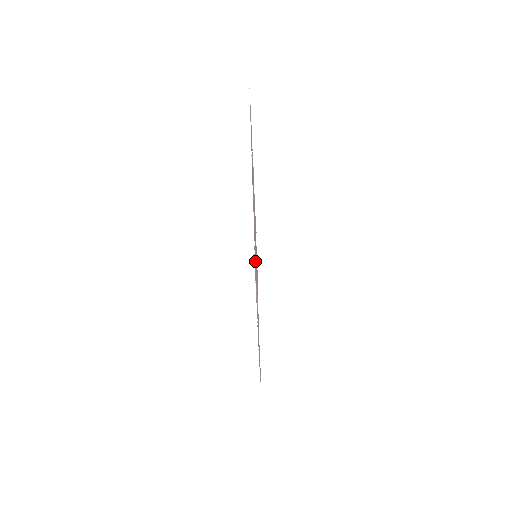
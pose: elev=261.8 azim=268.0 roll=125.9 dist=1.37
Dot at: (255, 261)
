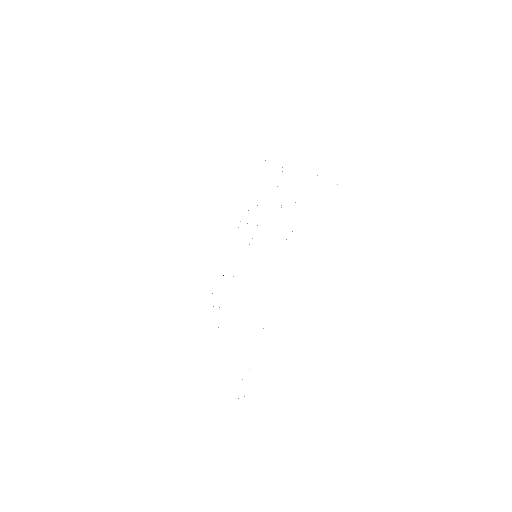
Dot at: occluded
